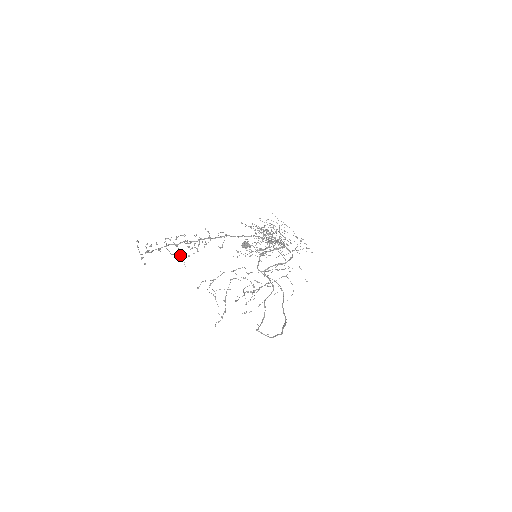
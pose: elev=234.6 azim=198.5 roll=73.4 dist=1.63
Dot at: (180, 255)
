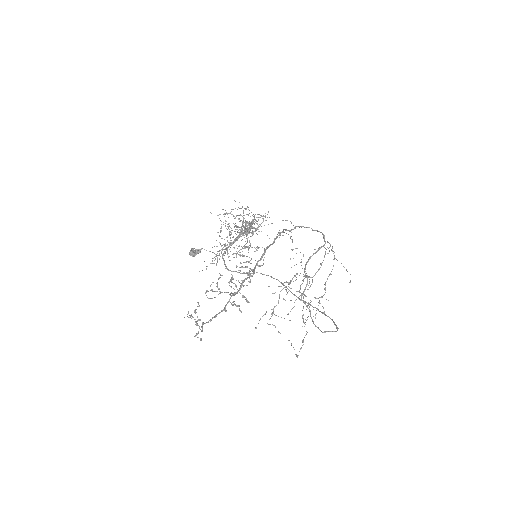
Dot at: (246, 301)
